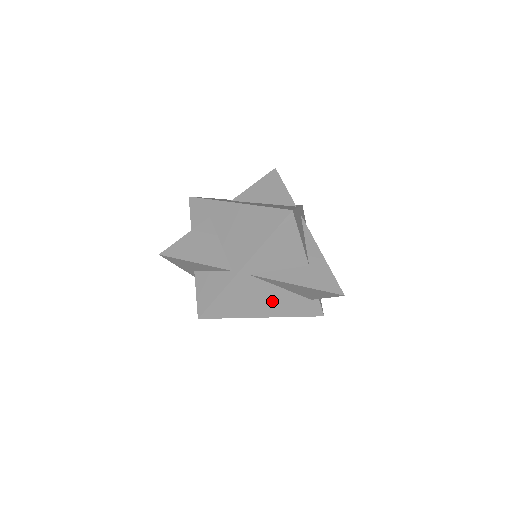
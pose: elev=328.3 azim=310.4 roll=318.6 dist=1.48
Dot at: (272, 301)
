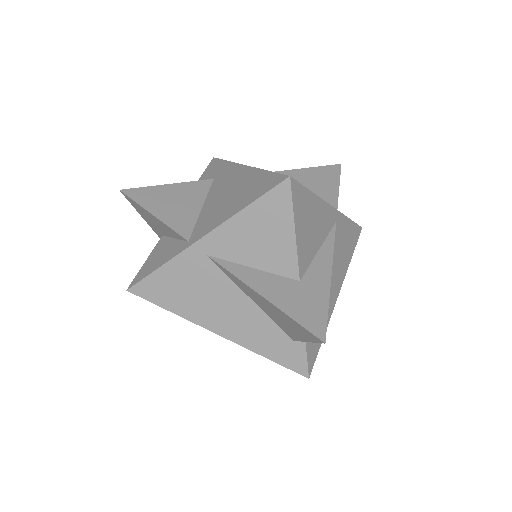
Dot at: (233, 313)
